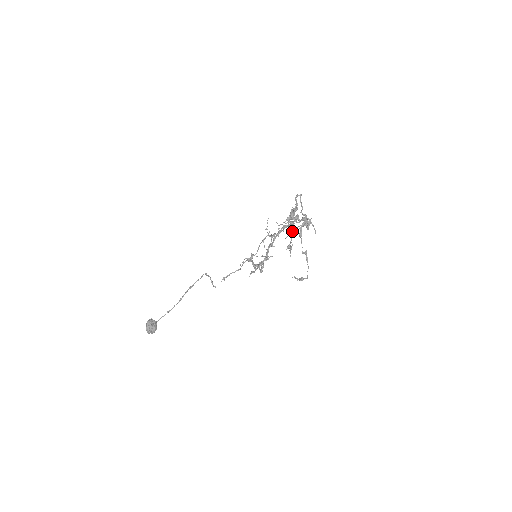
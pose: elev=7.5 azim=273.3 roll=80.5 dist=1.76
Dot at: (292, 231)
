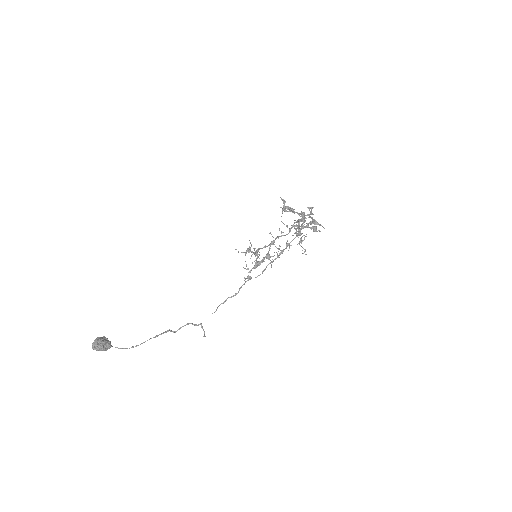
Dot at: (297, 228)
